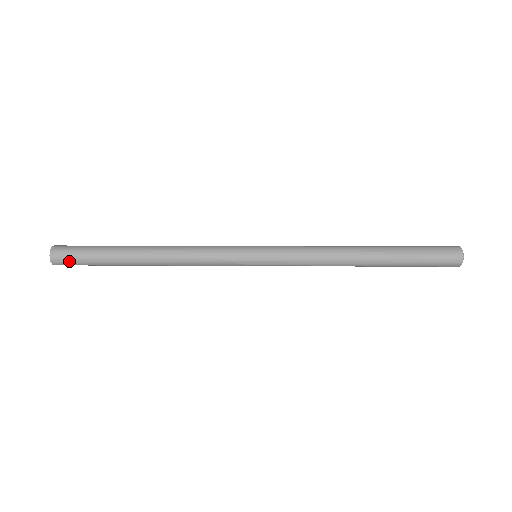
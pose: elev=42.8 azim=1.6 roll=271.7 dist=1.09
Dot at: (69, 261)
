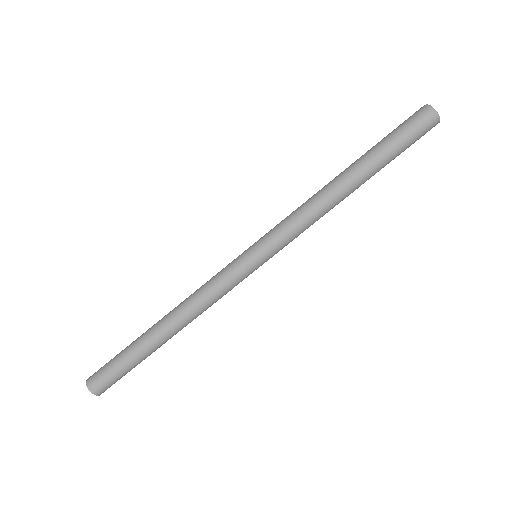
Dot at: (105, 380)
